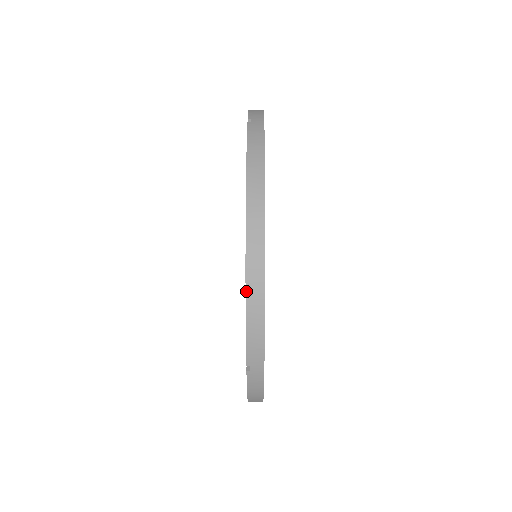
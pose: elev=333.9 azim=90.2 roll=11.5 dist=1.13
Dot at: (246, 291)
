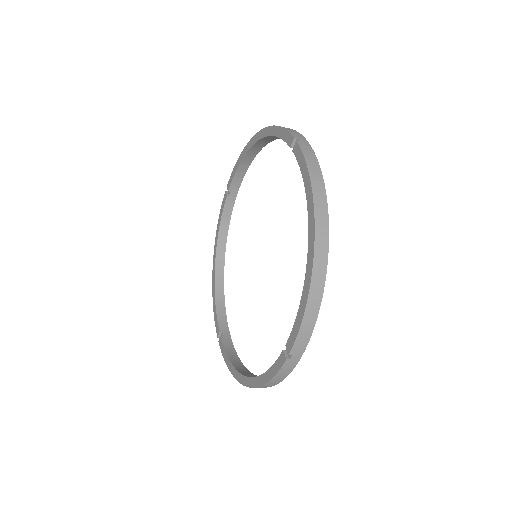
Dot at: (271, 126)
